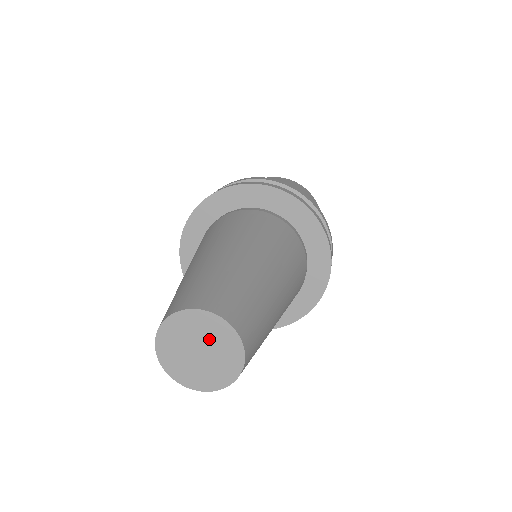
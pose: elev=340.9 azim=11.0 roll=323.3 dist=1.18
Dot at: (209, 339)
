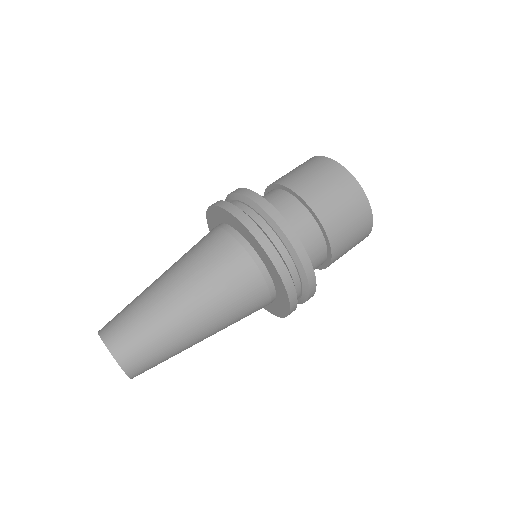
Dot at: occluded
